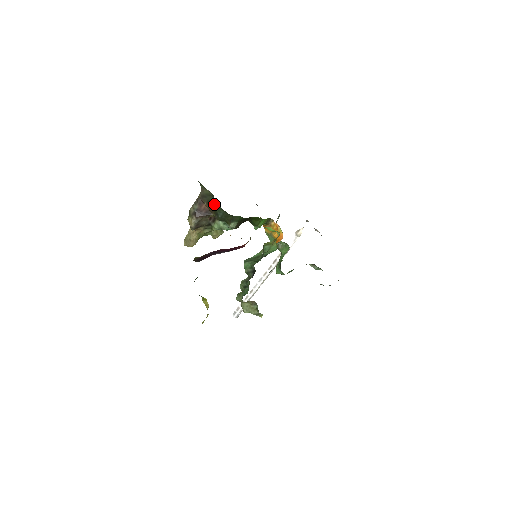
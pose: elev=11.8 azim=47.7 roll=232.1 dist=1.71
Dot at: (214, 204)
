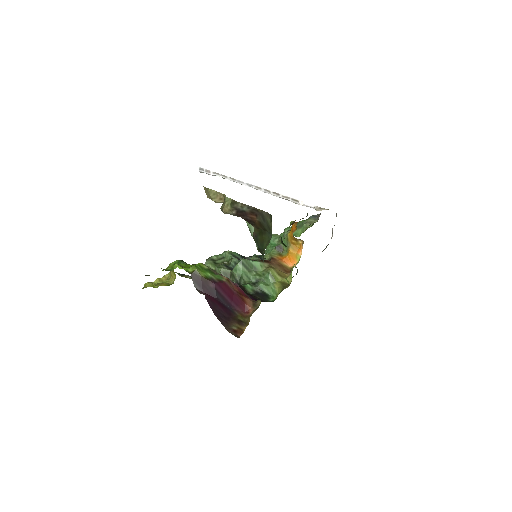
Dot at: (263, 240)
